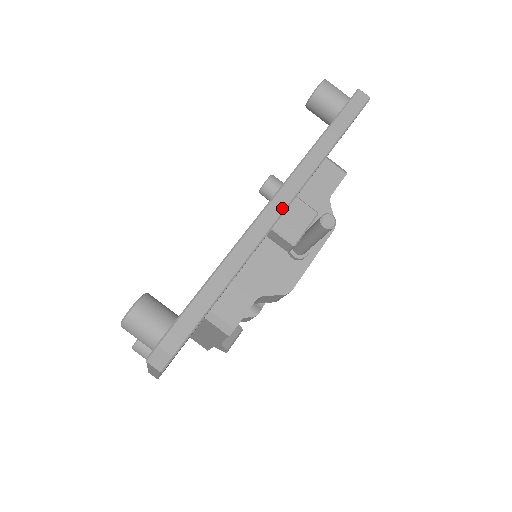
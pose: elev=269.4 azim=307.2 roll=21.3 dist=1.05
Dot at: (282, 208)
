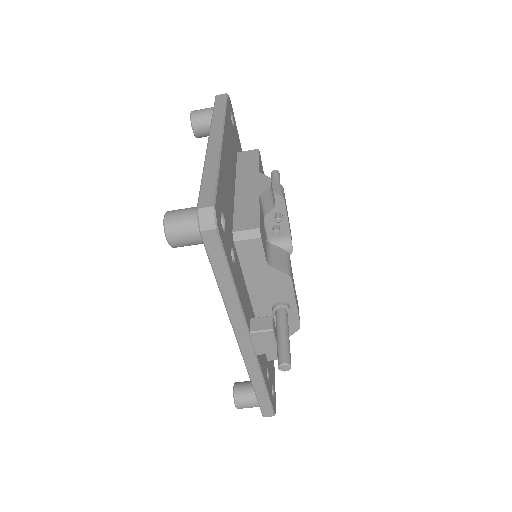
Dot at: (249, 344)
